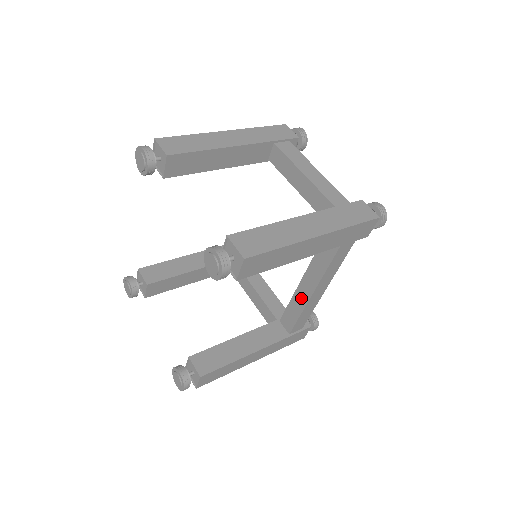
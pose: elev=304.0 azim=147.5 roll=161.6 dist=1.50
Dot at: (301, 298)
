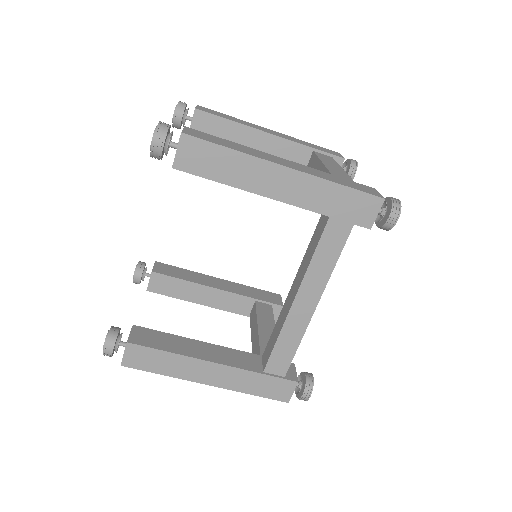
Dot at: (284, 313)
